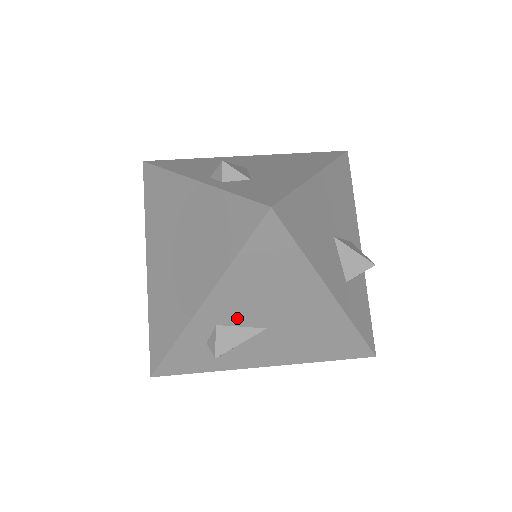
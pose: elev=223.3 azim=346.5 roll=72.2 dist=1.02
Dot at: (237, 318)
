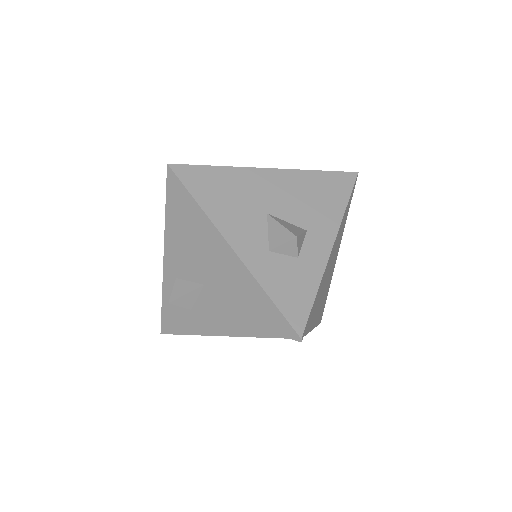
Dot at: (185, 271)
